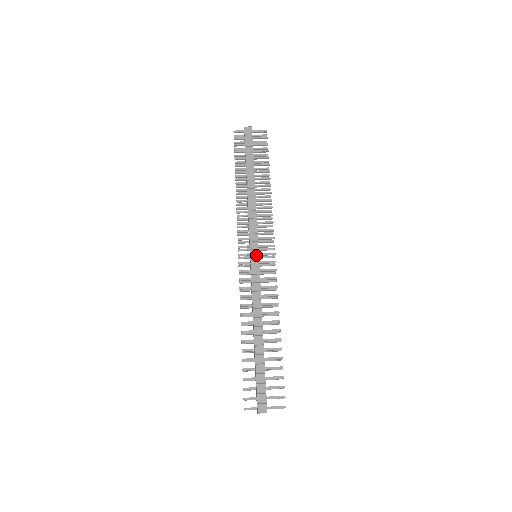
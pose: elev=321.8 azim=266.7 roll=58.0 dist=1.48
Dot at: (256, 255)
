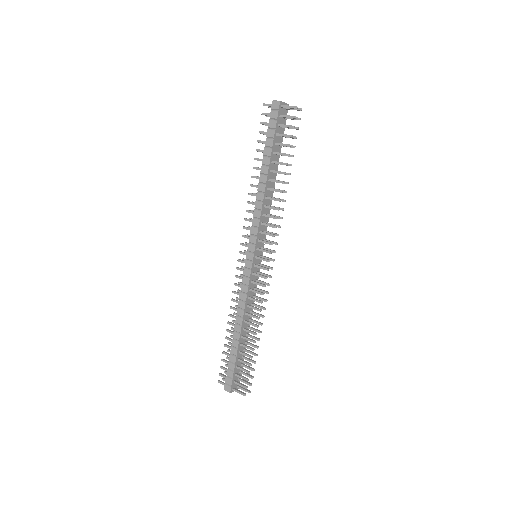
Dot at: (251, 259)
